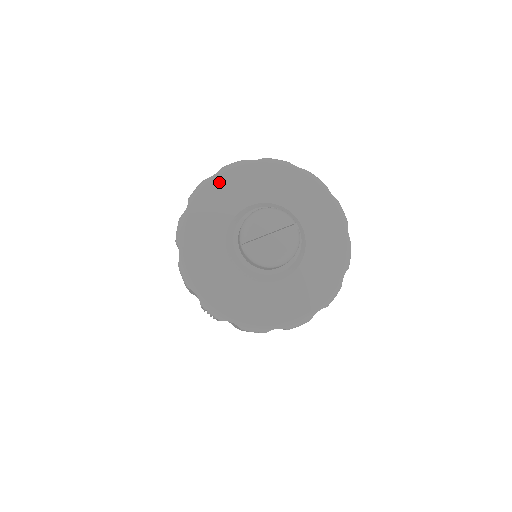
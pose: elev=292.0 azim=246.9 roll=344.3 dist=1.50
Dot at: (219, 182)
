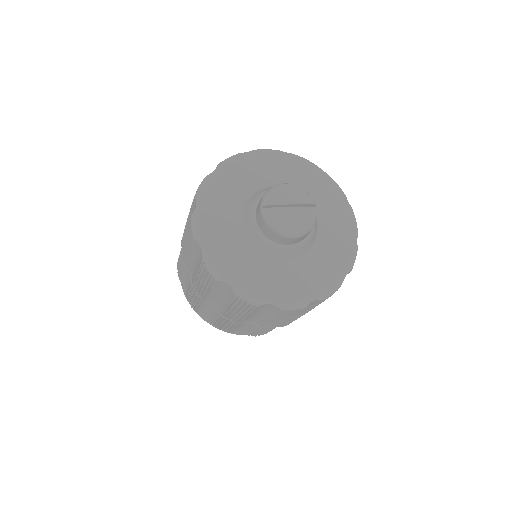
Dot at: (250, 159)
